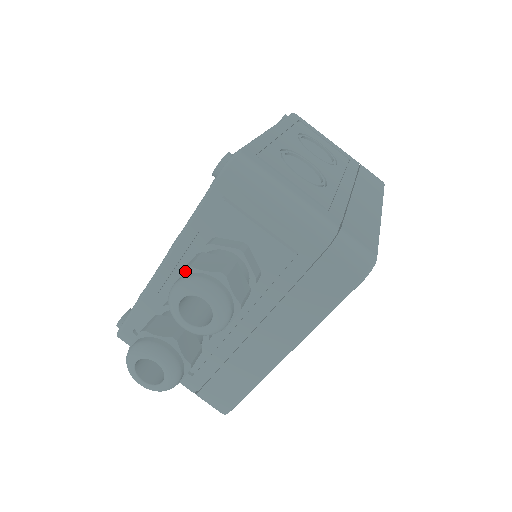
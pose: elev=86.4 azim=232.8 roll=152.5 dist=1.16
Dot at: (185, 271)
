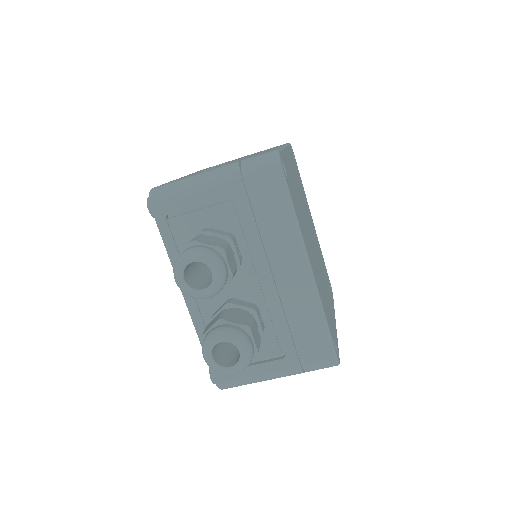
Dot at: occluded
